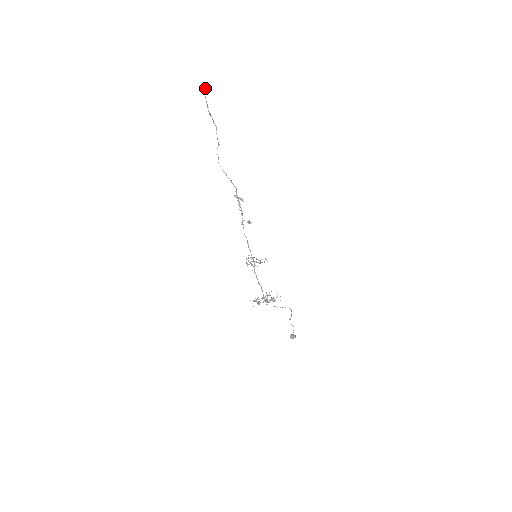
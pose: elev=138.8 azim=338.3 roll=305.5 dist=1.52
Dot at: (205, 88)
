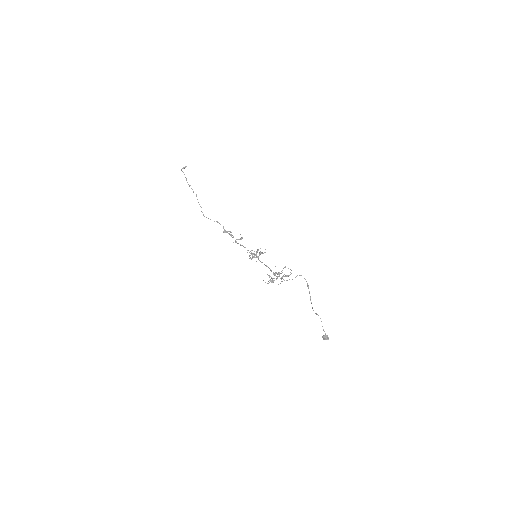
Dot at: (183, 168)
